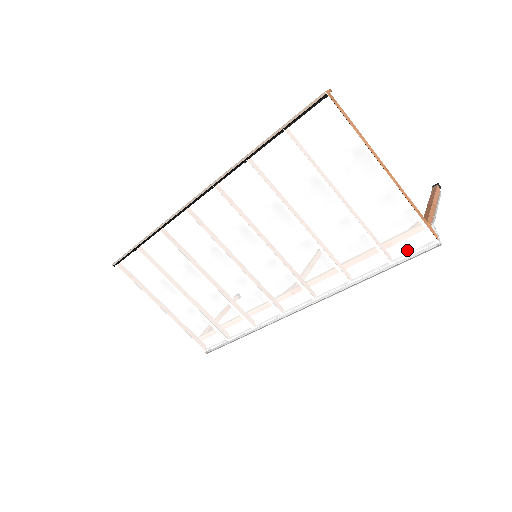
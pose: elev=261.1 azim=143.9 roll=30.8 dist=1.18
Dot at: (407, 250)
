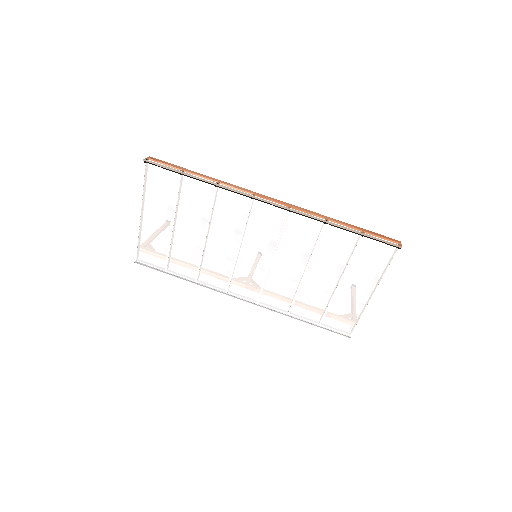
Dot at: (335, 327)
